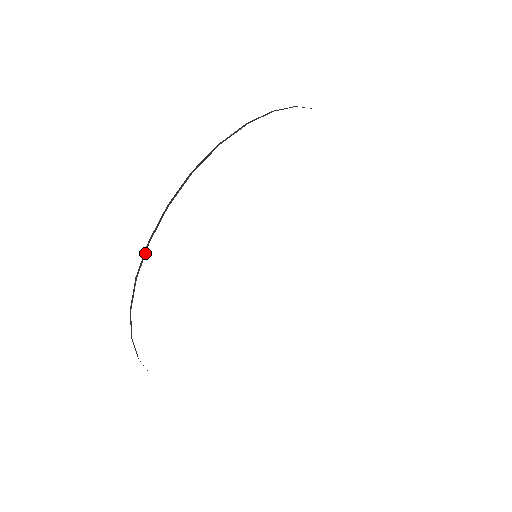
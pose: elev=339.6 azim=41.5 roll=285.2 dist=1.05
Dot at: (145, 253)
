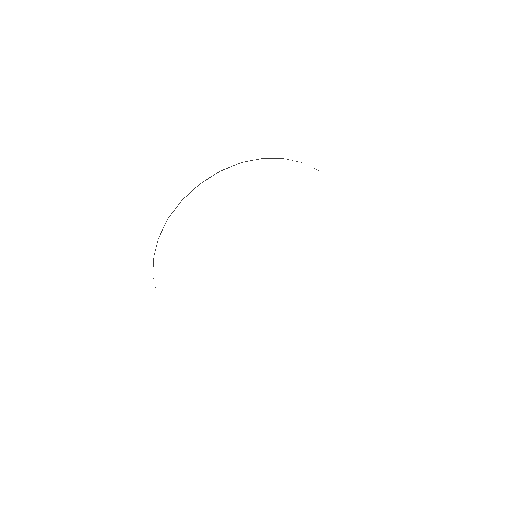
Dot at: occluded
